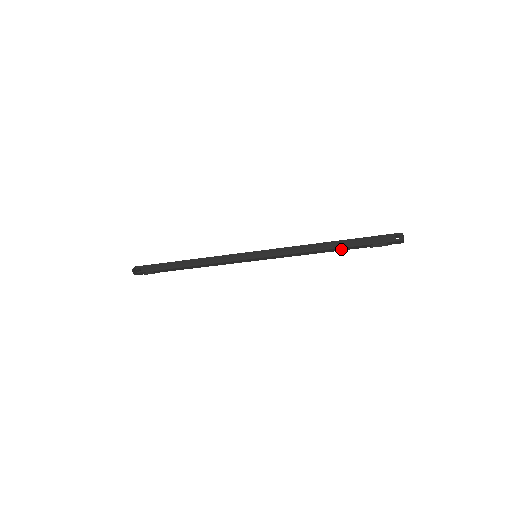
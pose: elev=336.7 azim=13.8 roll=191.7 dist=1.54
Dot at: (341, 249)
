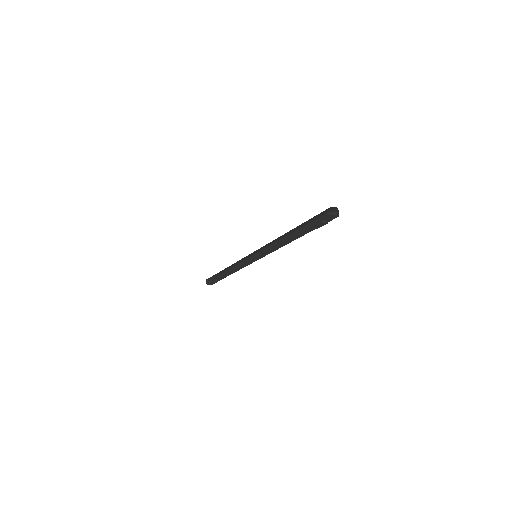
Dot at: occluded
